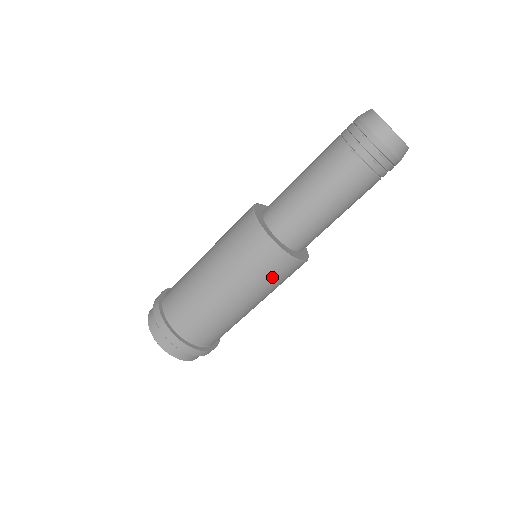
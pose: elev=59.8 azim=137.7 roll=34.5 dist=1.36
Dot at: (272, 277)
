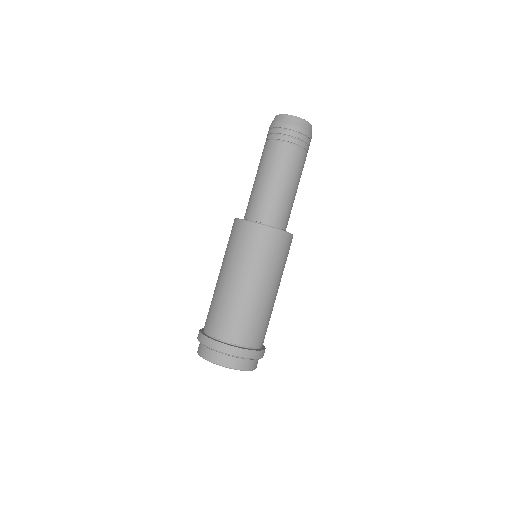
Dot at: (286, 257)
